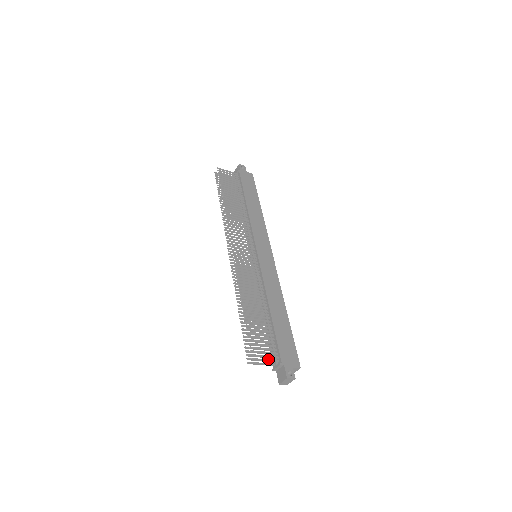
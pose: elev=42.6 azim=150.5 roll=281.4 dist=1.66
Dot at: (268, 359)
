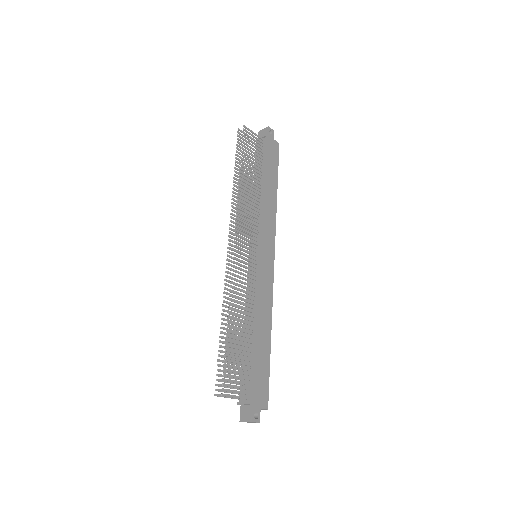
Dot at: occluded
